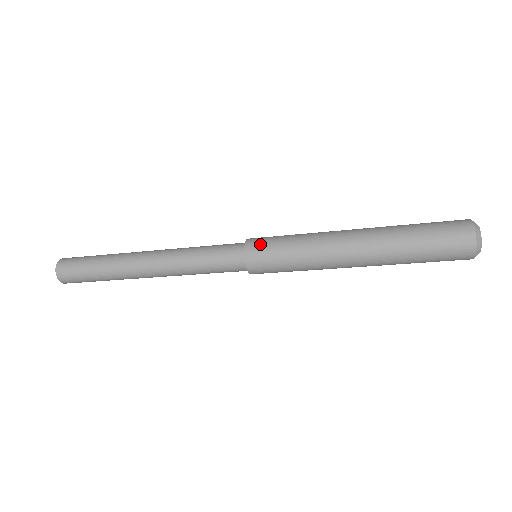
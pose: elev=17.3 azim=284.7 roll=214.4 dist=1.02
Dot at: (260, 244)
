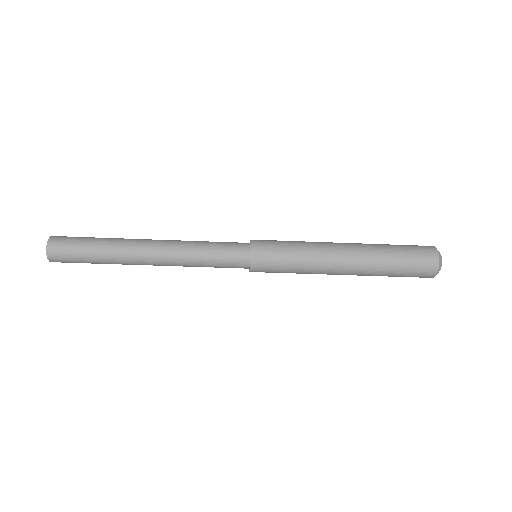
Dot at: (265, 241)
